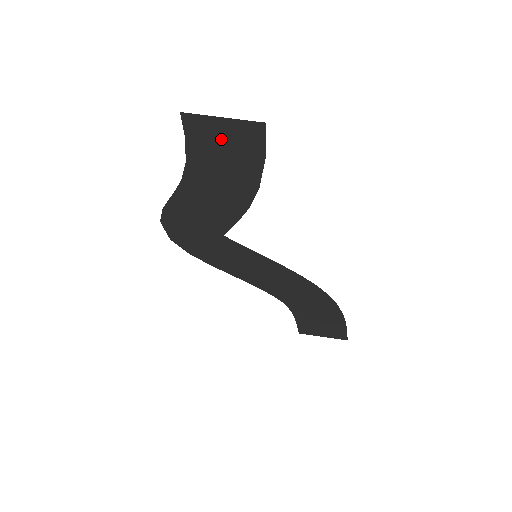
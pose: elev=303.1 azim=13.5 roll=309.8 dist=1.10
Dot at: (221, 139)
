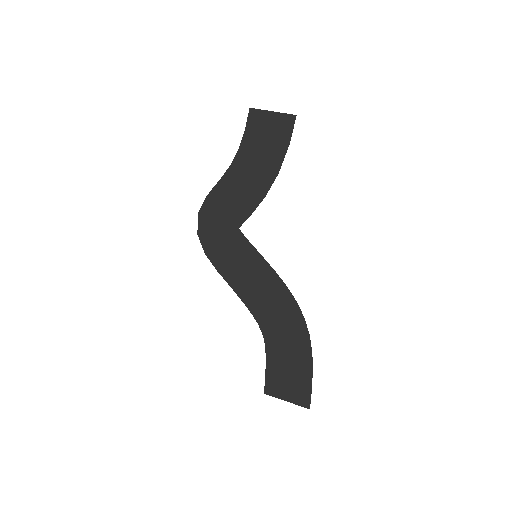
Dot at: (267, 129)
